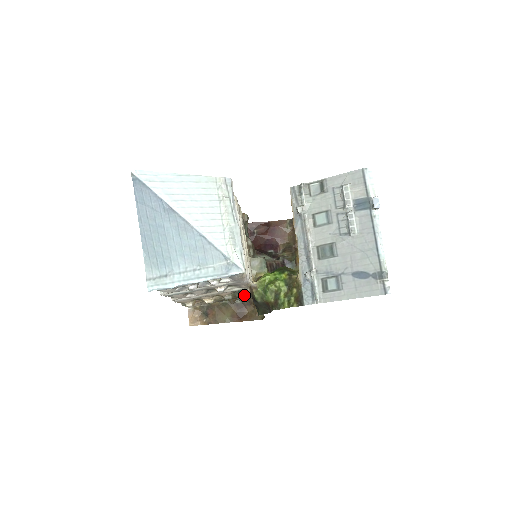
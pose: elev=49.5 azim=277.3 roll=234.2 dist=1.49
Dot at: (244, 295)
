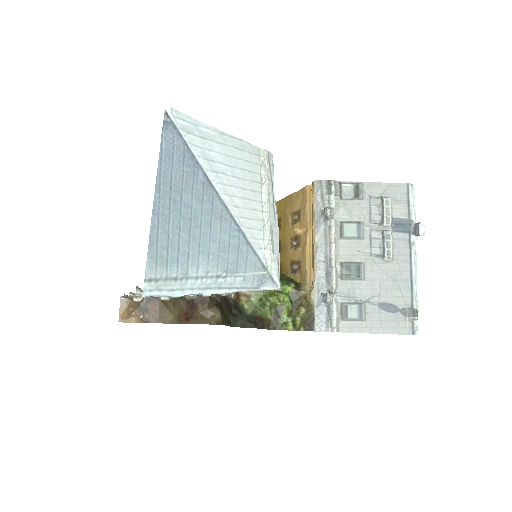
Dot at: occluded
